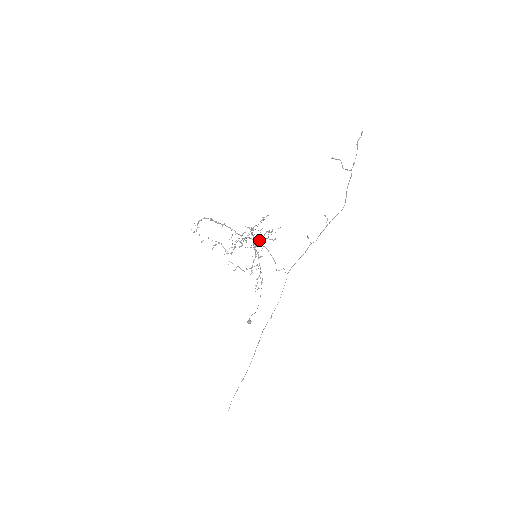
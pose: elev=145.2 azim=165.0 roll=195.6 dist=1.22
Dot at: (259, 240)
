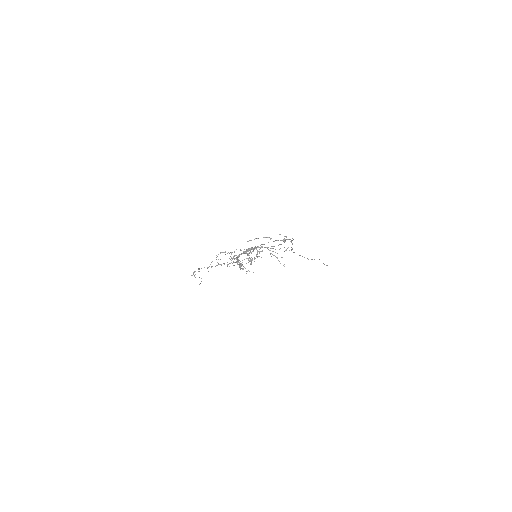
Dot at: (247, 255)
